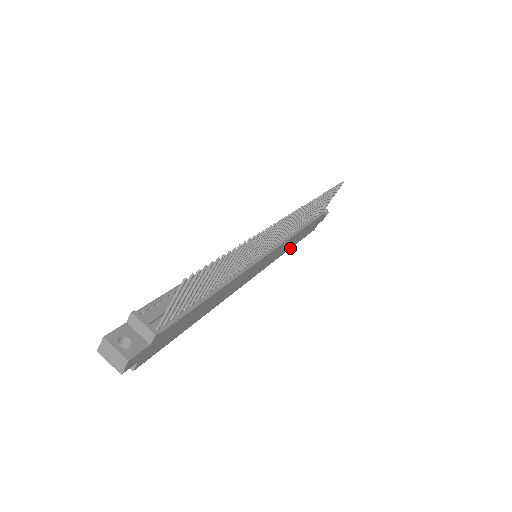
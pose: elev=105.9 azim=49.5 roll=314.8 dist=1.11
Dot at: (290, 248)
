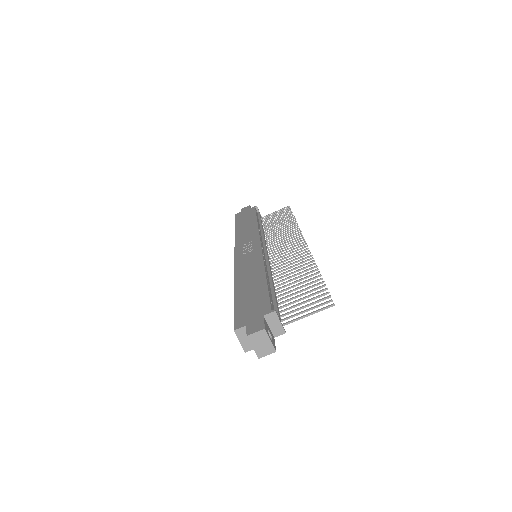
Dot at: occluded
